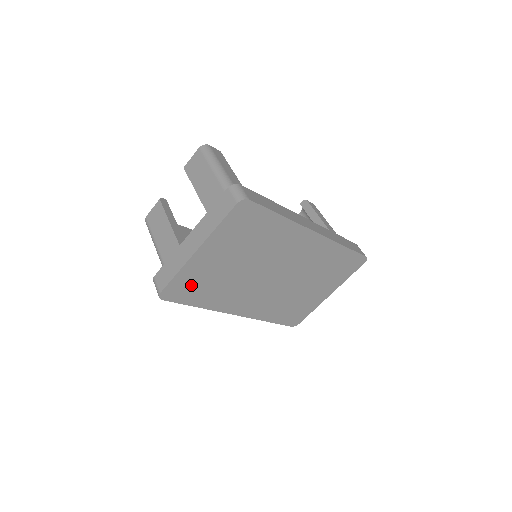
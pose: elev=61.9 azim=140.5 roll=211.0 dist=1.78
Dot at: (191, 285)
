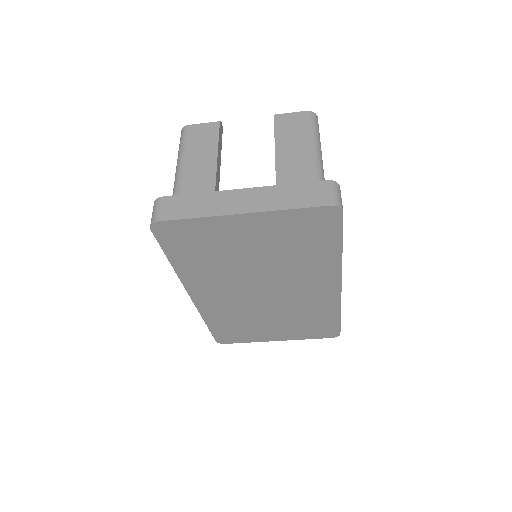
Dot at: (193, 239)
